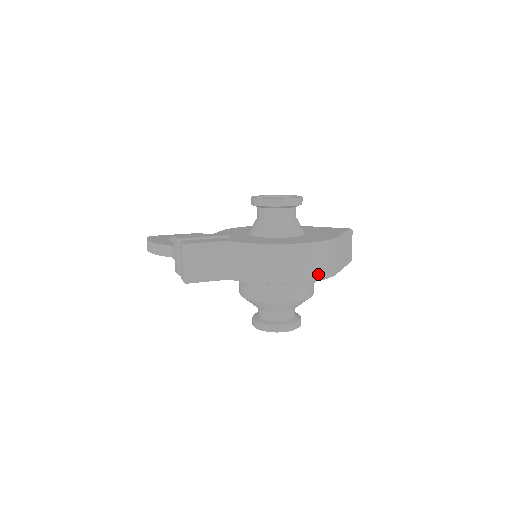
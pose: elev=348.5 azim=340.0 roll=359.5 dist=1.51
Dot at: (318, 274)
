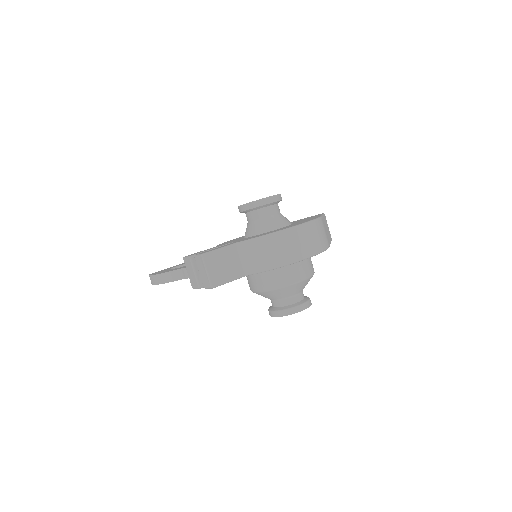
Dot at: (318, 247)
